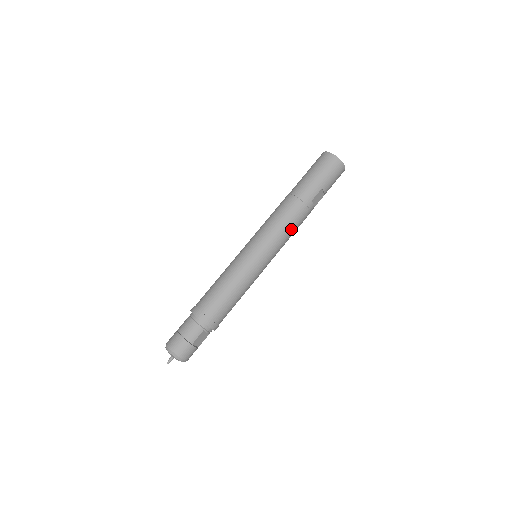
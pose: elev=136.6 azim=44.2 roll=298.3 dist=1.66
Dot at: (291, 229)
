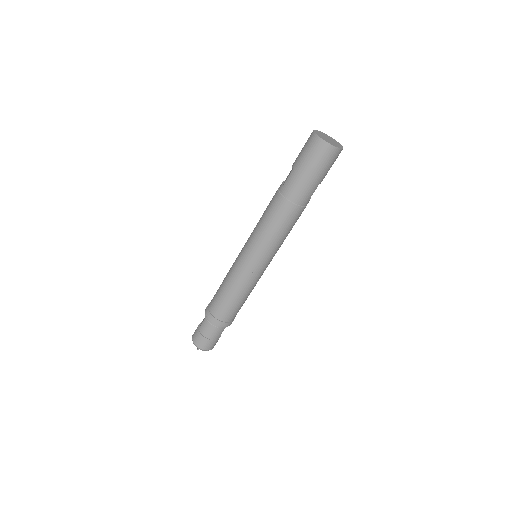
Dot at: occluded
